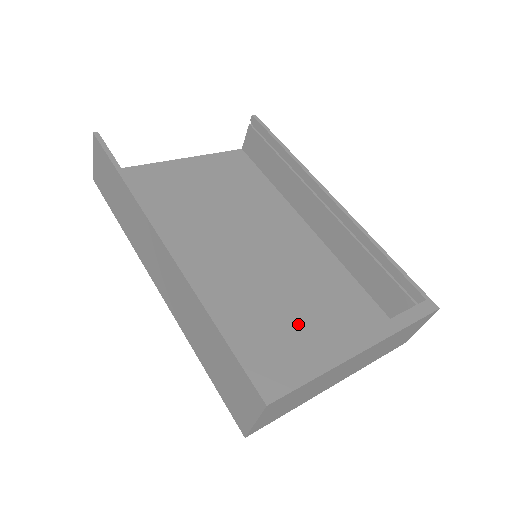
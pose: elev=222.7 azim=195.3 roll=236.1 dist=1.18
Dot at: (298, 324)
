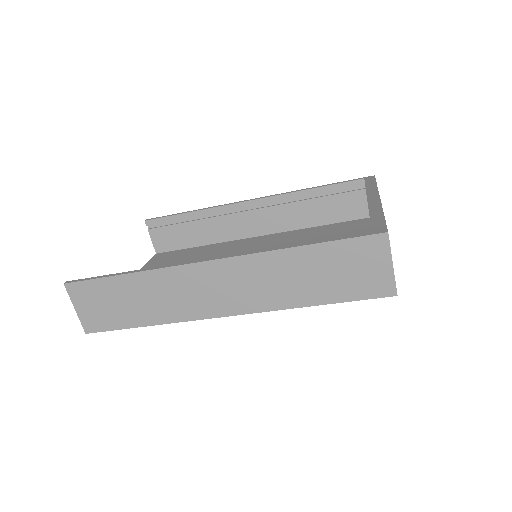
Dot at: occluded
